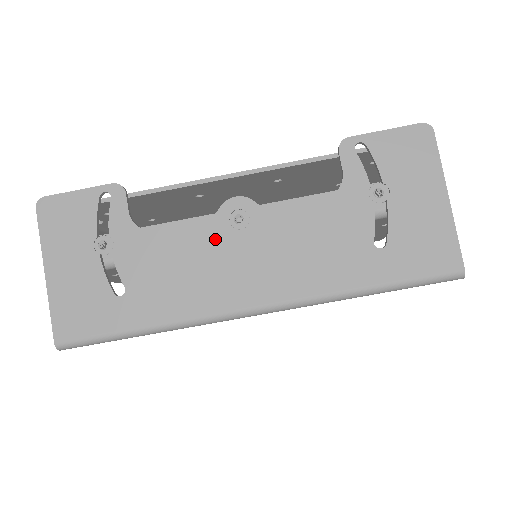
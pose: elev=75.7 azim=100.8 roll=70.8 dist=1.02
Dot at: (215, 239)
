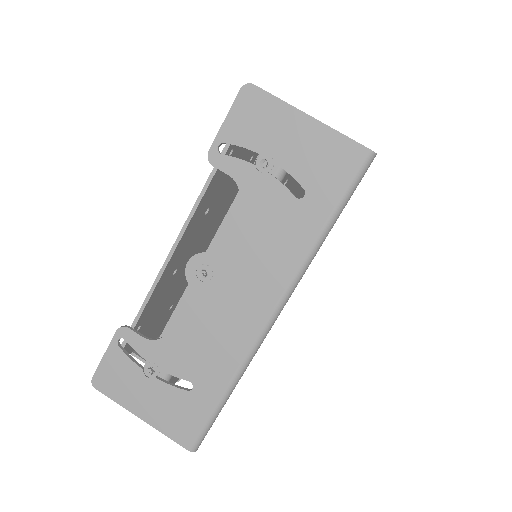
Dot at: (205, 300)
